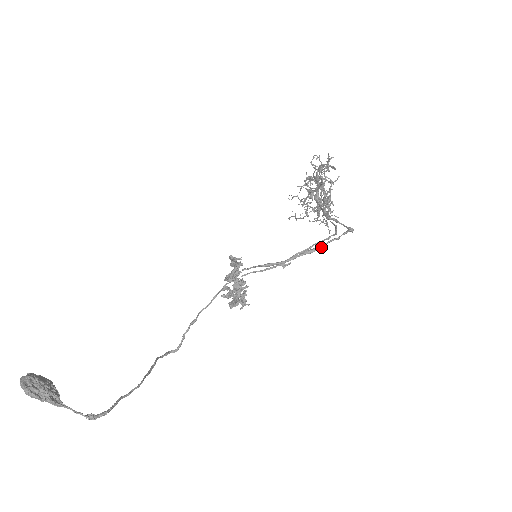
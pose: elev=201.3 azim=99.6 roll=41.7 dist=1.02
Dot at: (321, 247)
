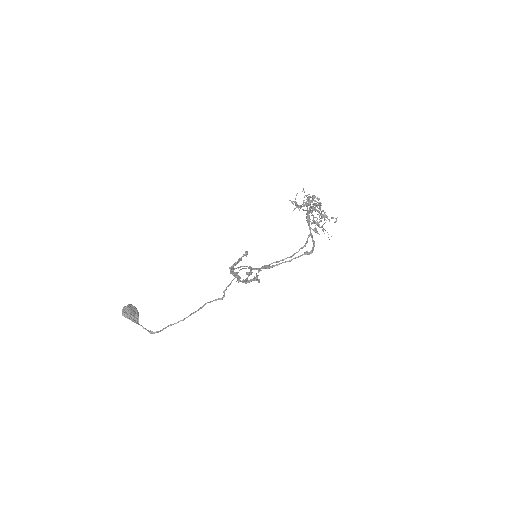
Dot at: occluded
